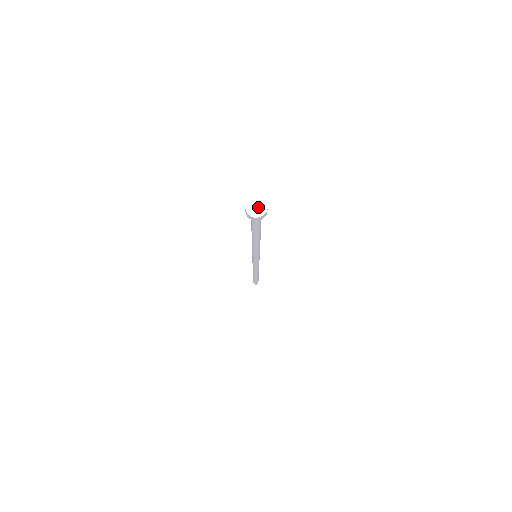
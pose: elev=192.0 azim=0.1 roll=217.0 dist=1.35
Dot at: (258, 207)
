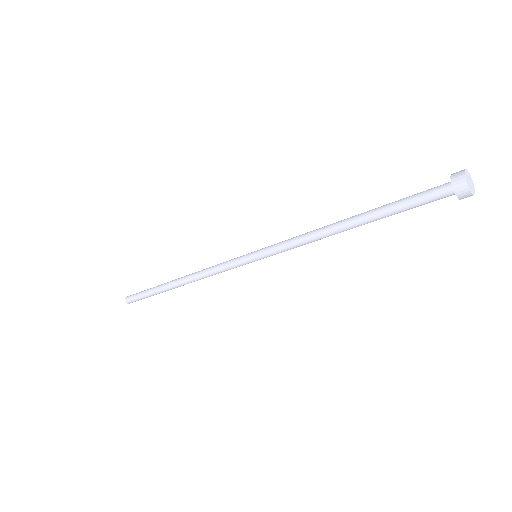
Dot at: (470, 182)
